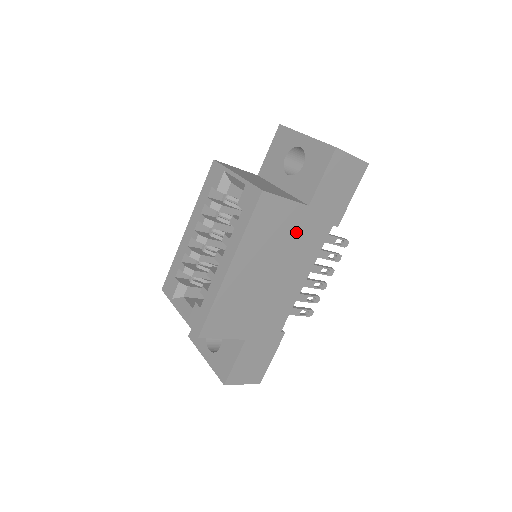
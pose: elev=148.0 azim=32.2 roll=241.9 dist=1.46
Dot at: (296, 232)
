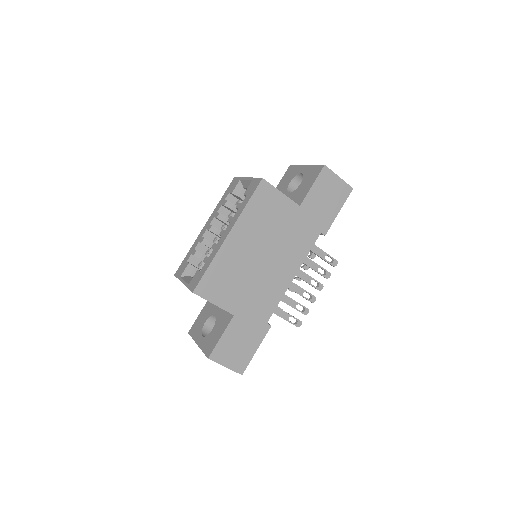
Dot at: (288, 226)
